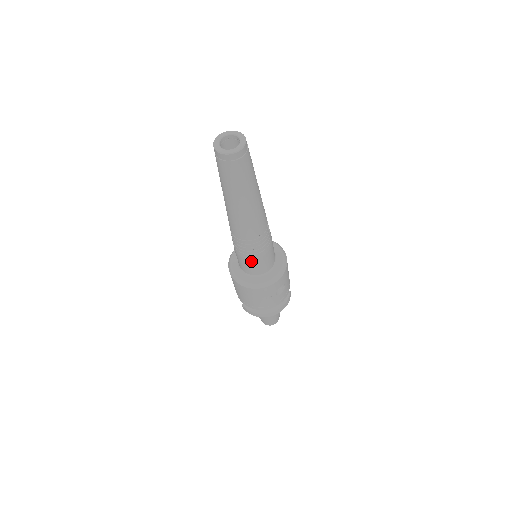
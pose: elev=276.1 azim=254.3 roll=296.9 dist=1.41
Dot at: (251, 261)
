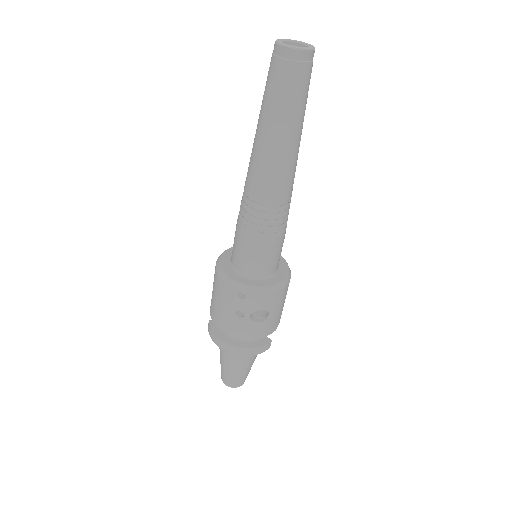
Dot at: (245, 243)
